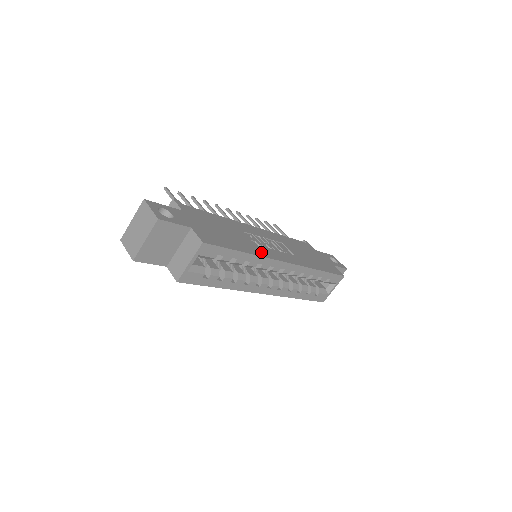
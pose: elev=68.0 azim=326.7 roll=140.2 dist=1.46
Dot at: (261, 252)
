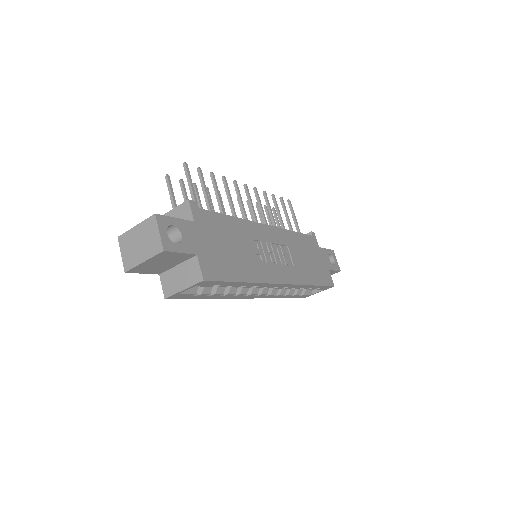
Dot at: (261, 275)
